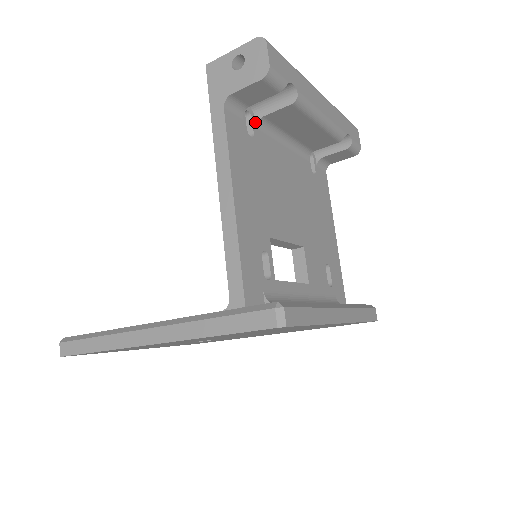
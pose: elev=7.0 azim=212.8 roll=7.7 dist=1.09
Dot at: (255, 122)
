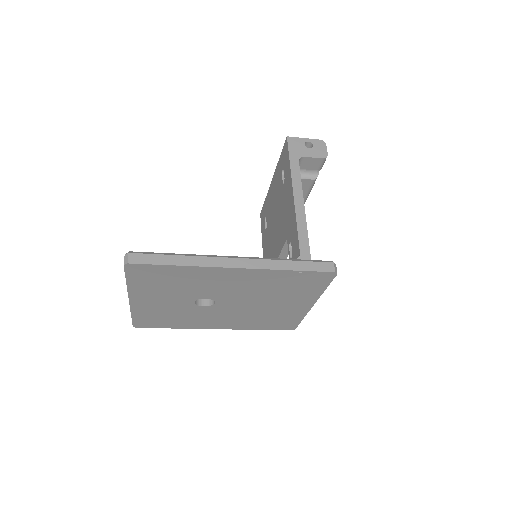
Dot at: occluded
